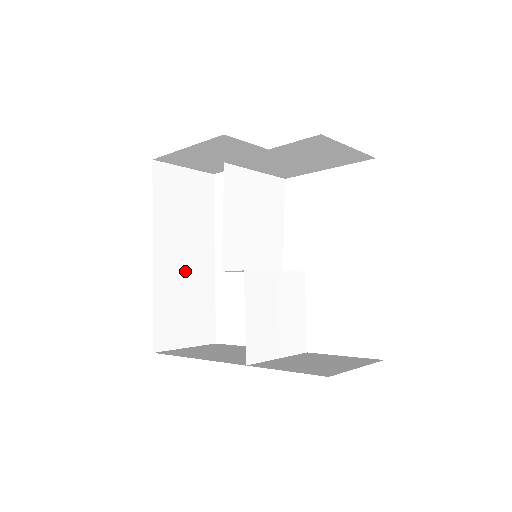
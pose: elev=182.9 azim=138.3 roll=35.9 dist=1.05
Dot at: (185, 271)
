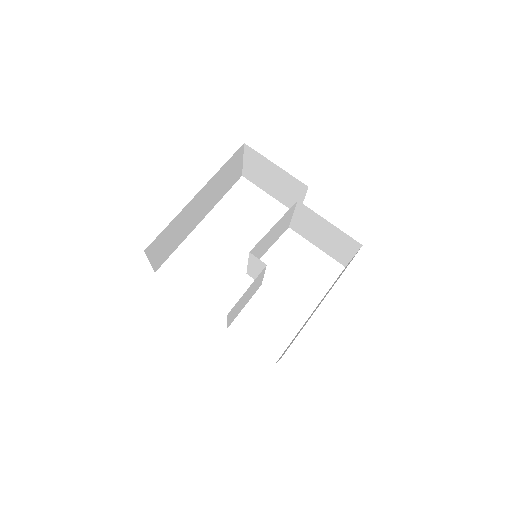
Dot at: (191, 217)
